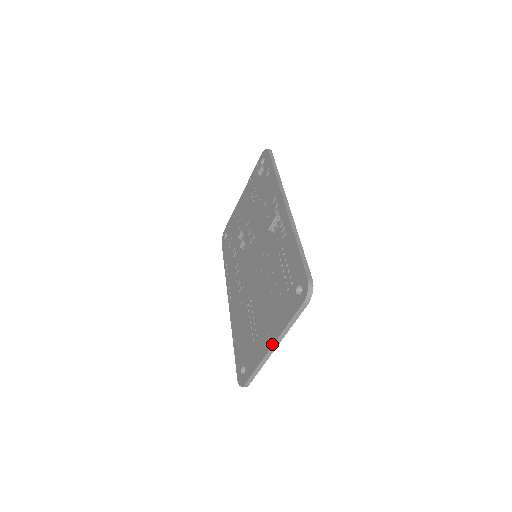
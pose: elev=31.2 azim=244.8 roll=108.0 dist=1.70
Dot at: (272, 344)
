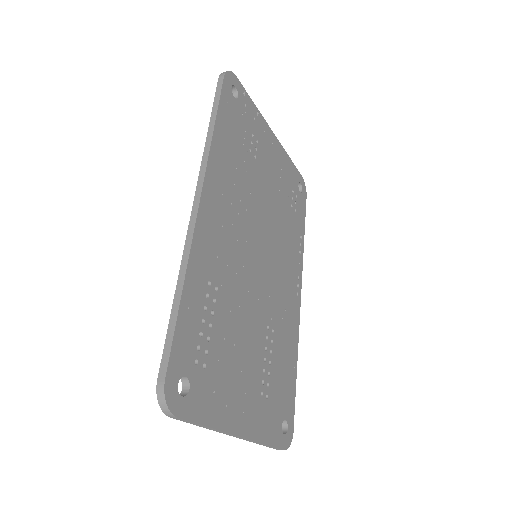
Dot at: occluded
